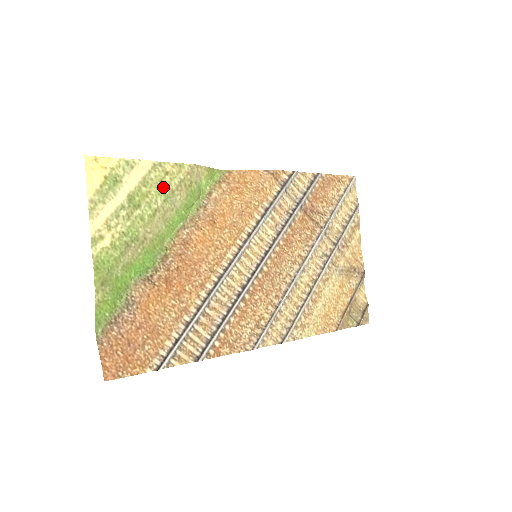
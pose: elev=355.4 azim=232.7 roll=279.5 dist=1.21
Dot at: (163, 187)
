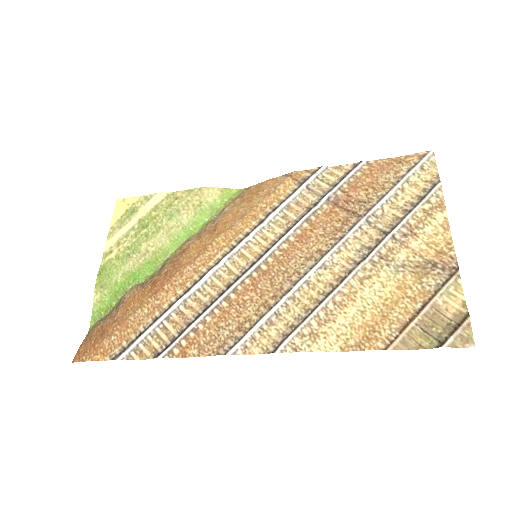
Dot at: (171, 209)
